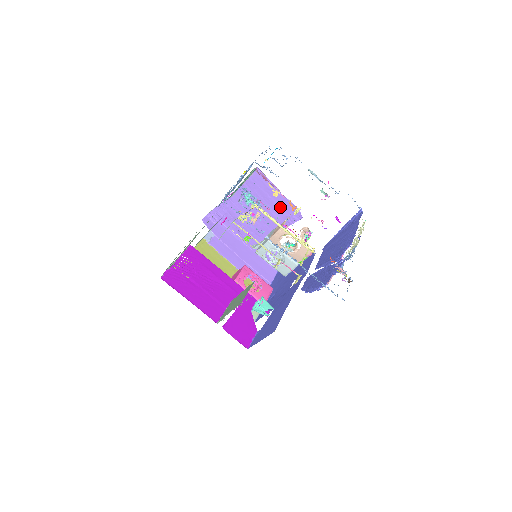
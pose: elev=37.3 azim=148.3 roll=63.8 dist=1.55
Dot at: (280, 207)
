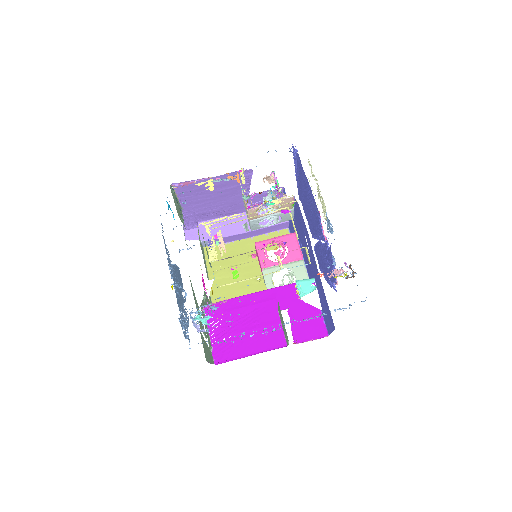
Dot at: (226, 182)
